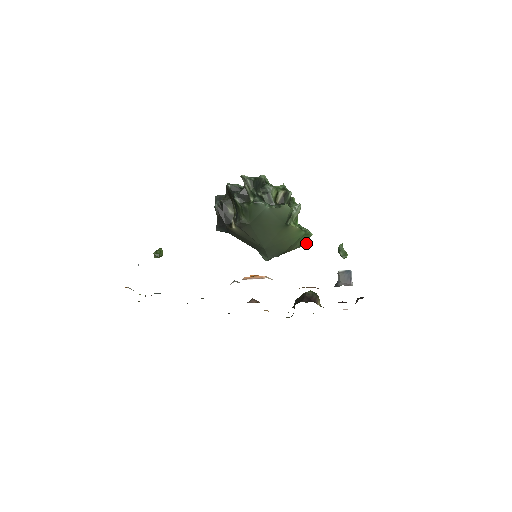
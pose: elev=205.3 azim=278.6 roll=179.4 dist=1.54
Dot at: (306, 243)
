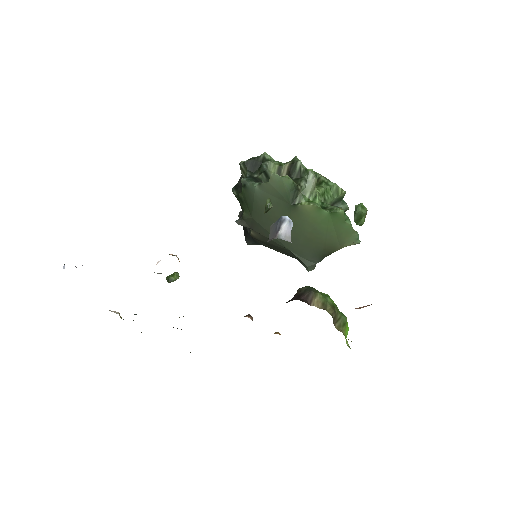
Dot at: occluded
